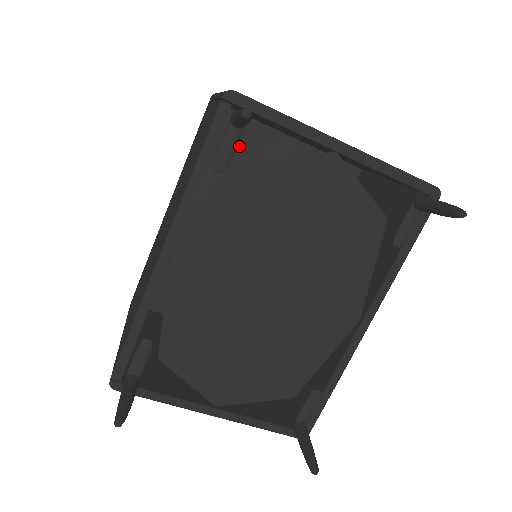
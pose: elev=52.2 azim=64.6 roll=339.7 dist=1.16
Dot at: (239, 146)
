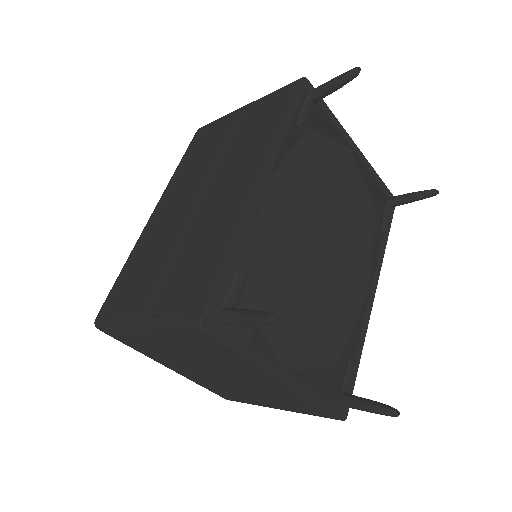
Dot at: occluded
